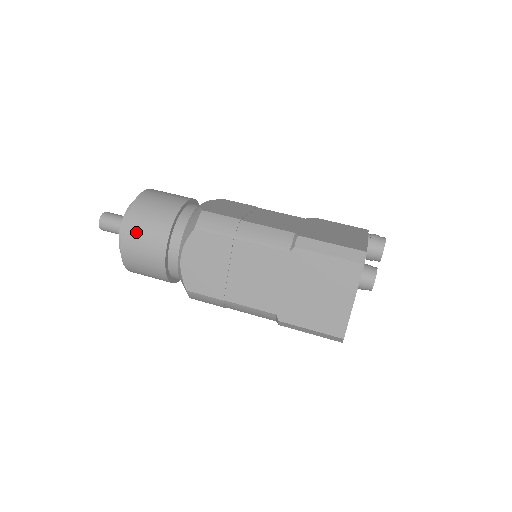
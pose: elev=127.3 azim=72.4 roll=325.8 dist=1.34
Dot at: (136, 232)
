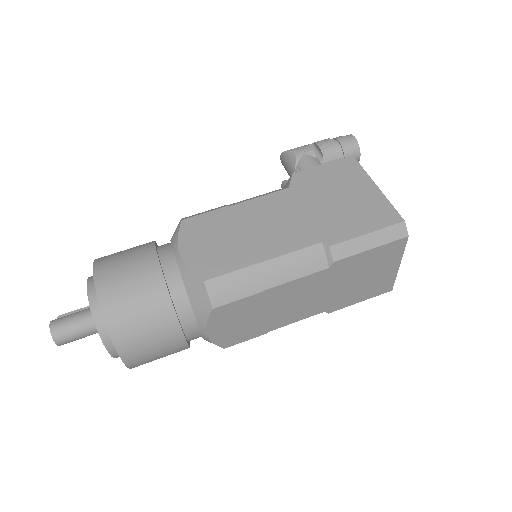
Dot at: (137, 346)
